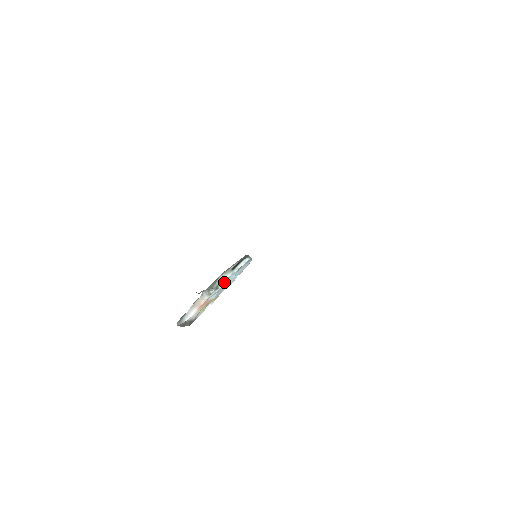
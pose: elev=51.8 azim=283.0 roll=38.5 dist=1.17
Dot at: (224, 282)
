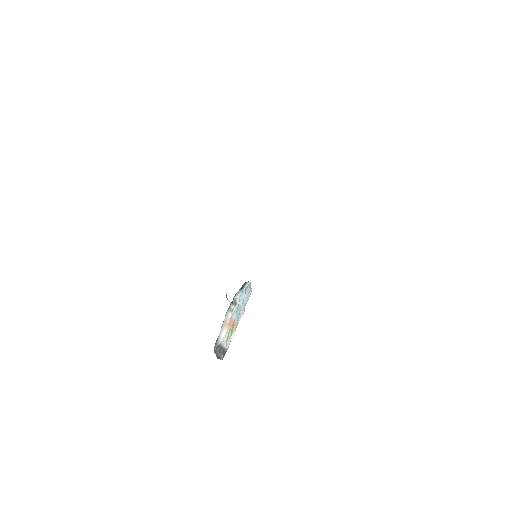
Dot at: (239, 300)
